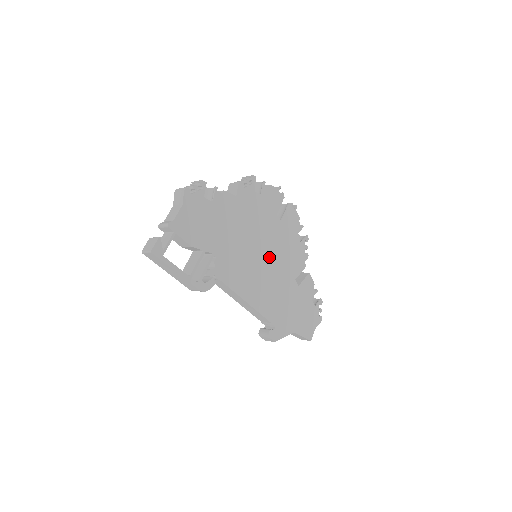
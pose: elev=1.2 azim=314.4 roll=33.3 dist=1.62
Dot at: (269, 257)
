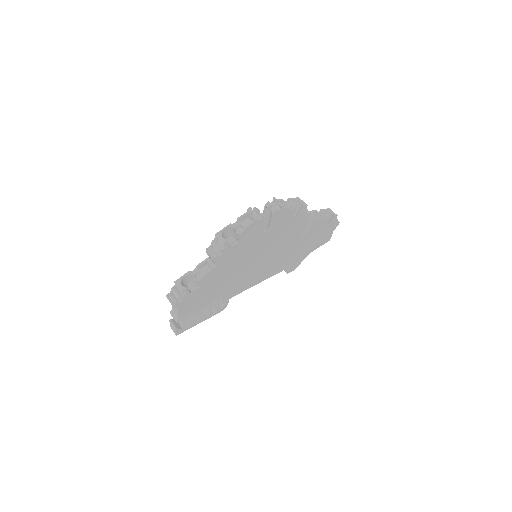
Dot at: (268, 253)
